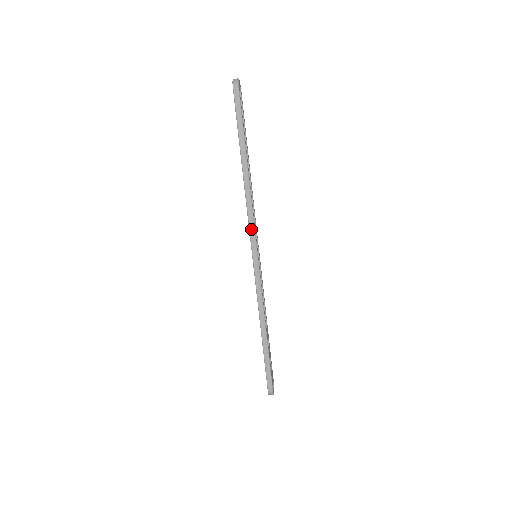
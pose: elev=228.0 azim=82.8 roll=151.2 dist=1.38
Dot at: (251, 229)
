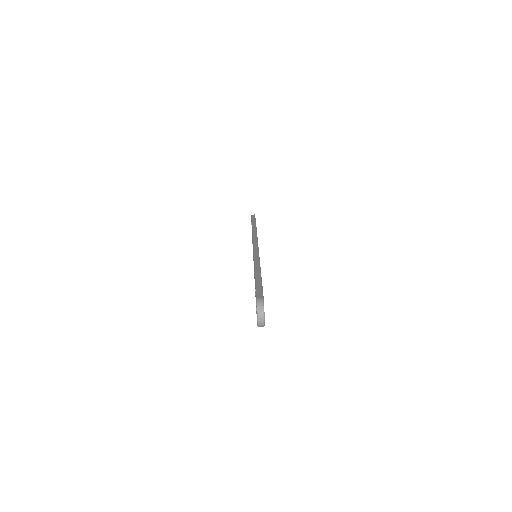
Dot at: (254, 238)
